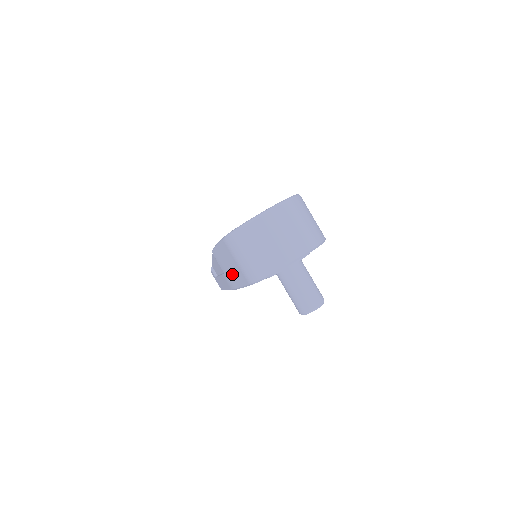
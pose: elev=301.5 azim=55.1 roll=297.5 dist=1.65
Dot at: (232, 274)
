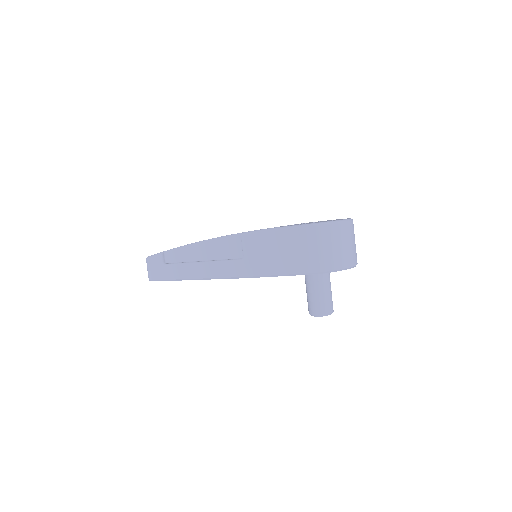
Dot at: (271, 261)
